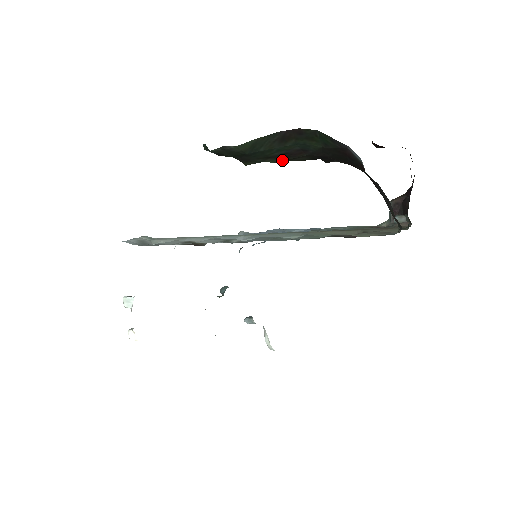
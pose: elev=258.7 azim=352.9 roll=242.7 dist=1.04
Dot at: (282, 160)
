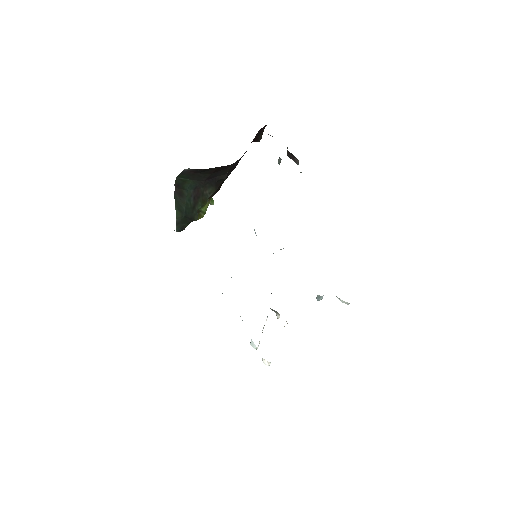
Dot at: (201, 202)
